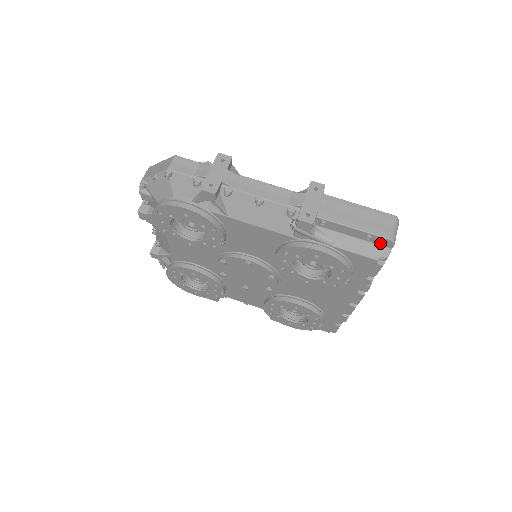
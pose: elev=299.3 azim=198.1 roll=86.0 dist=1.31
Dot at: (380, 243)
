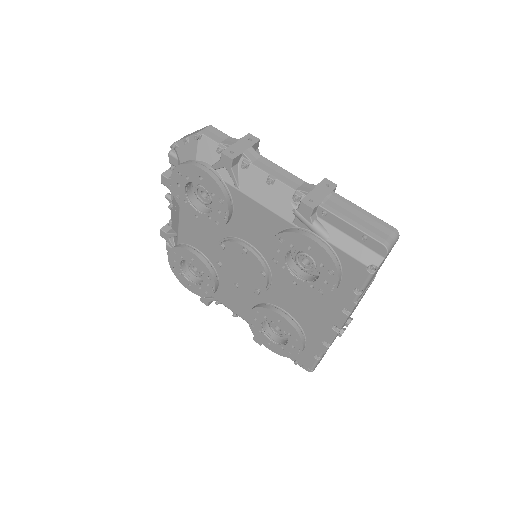
Dot at: (374, 249)
